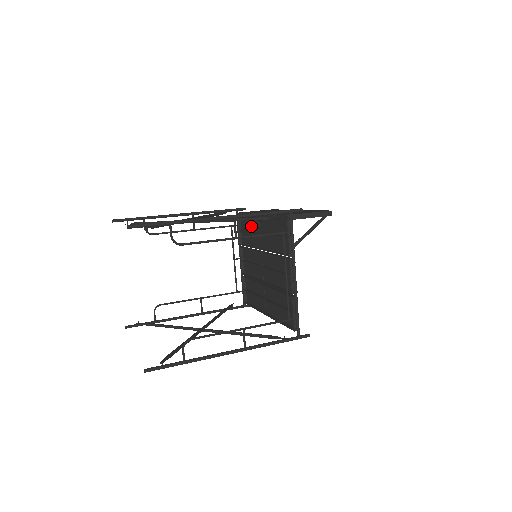
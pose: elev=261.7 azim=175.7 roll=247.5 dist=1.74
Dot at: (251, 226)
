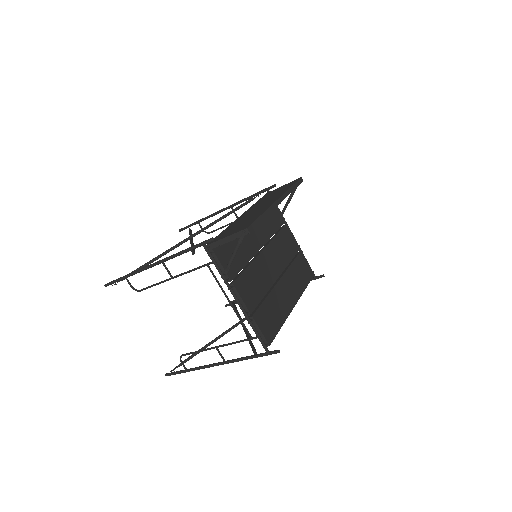
Dot at: occluded
